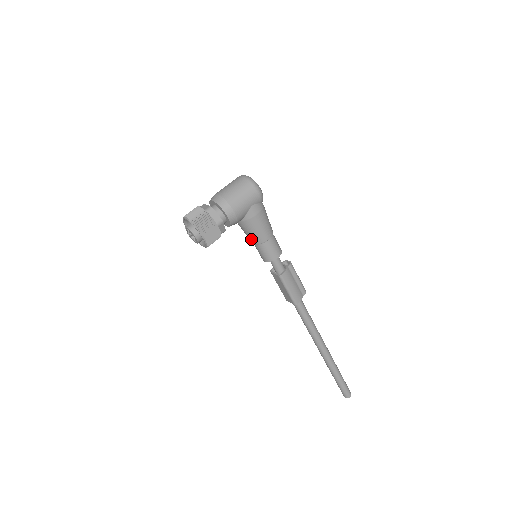
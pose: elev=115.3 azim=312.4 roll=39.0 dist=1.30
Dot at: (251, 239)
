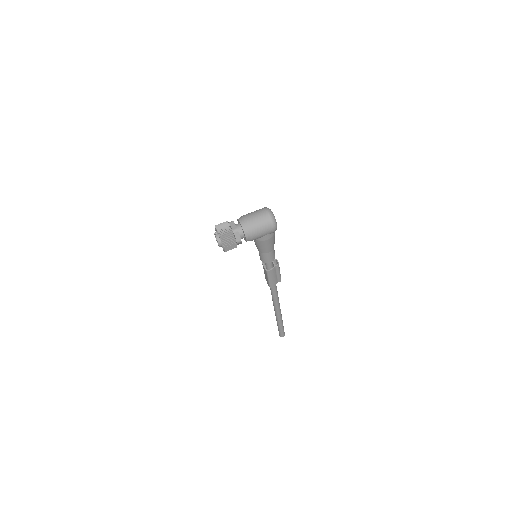
Dot at: (257, 247)
